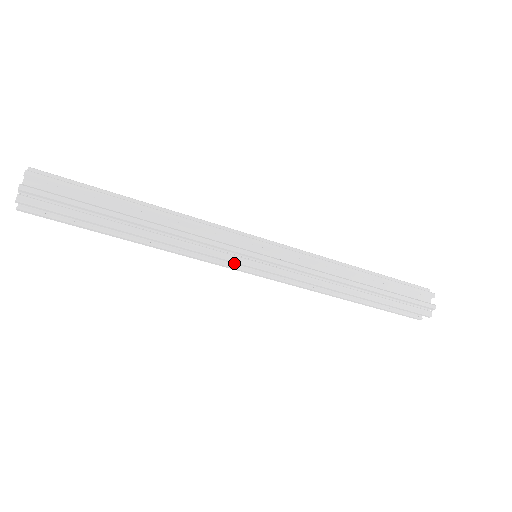
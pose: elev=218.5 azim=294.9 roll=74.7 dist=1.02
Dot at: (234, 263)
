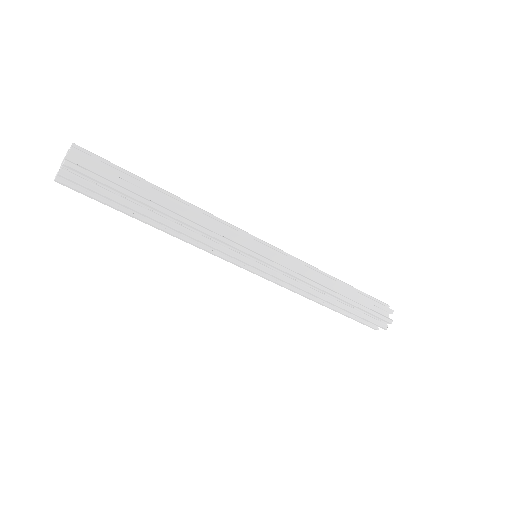
Dot at: (238, 260)
